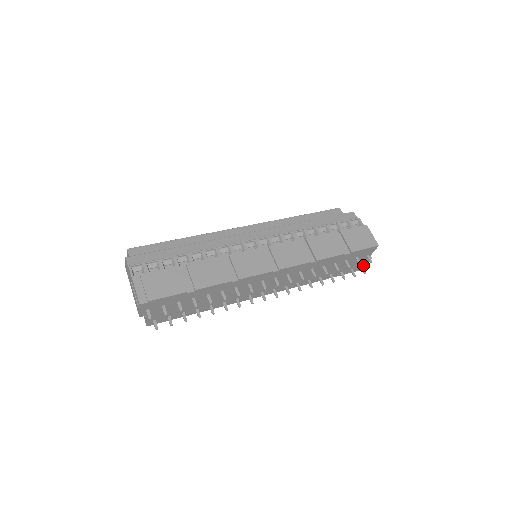
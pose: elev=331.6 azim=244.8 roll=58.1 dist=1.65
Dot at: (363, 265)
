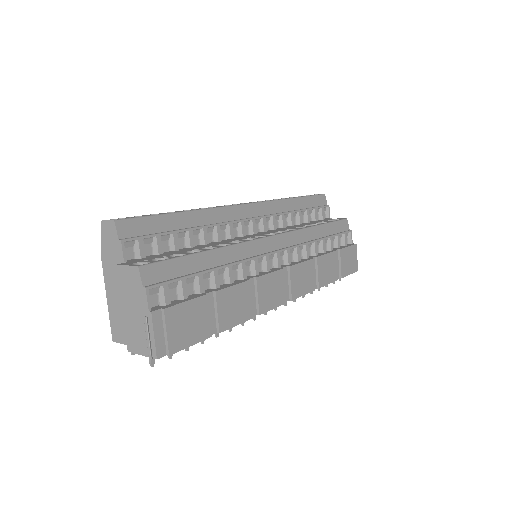
Dot at: occluded
